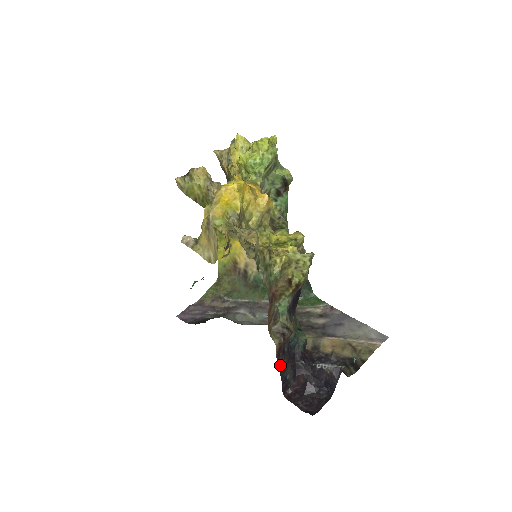
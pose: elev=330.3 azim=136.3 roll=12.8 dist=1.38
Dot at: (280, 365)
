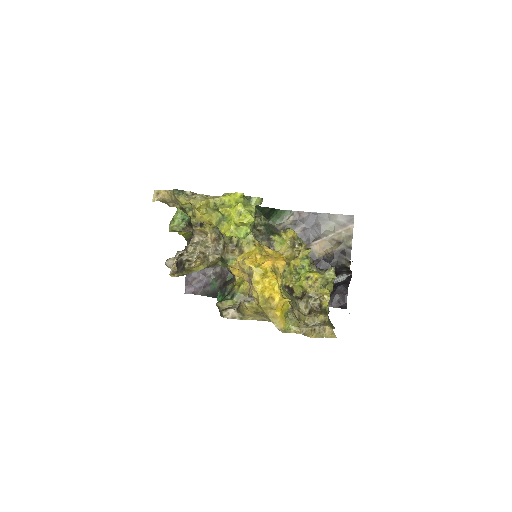
Dot at: occluded
